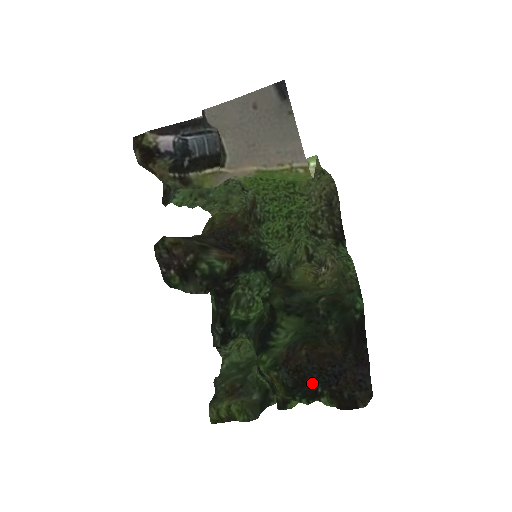
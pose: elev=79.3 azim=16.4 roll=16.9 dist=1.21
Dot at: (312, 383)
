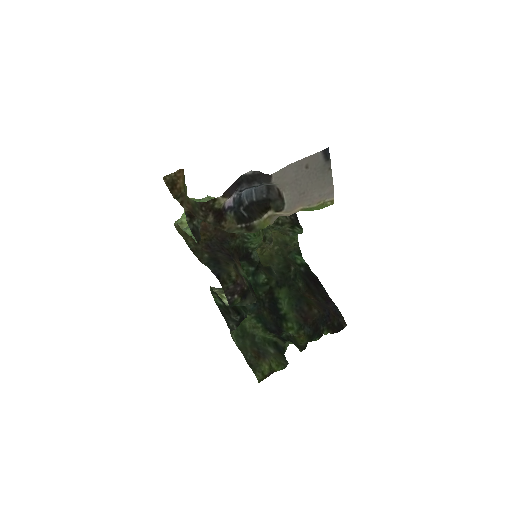
Dot at: (320, 326)
